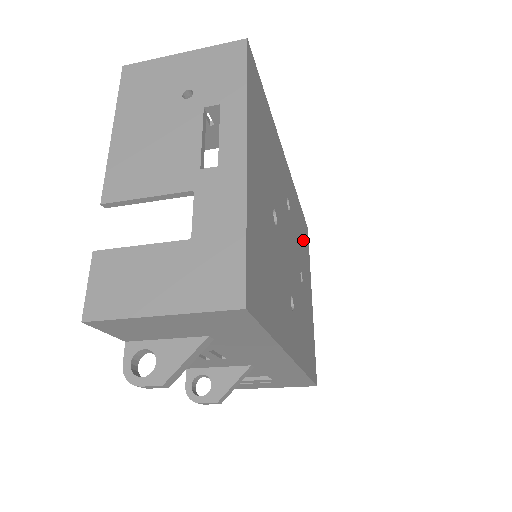
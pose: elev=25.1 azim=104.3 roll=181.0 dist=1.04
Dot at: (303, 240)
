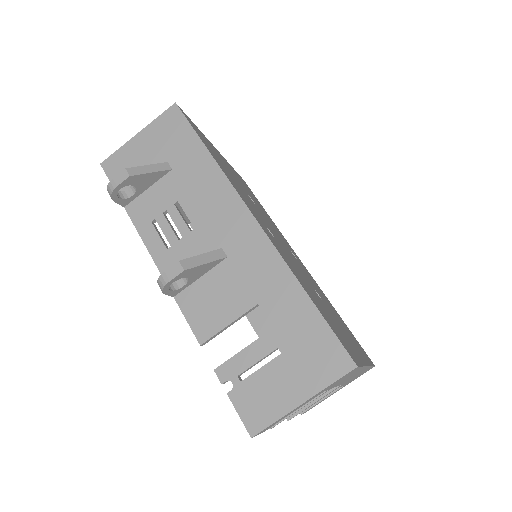
Dot at: (344, 326)
